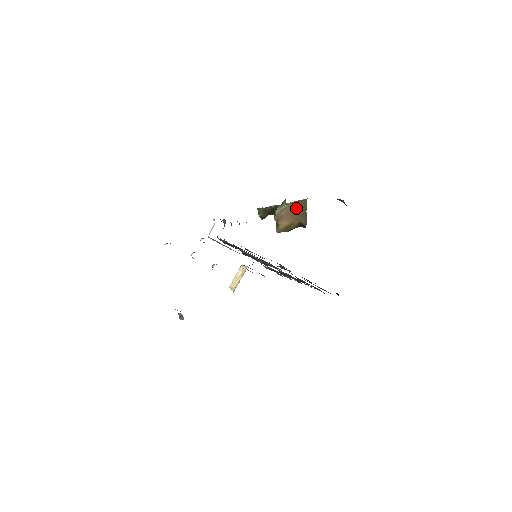
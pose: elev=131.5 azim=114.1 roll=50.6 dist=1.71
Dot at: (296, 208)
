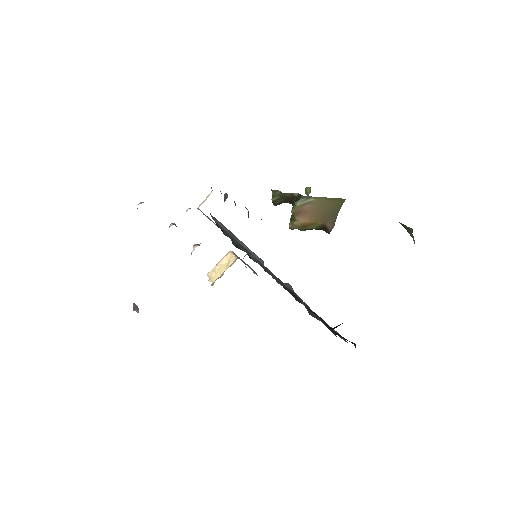
Dot at: (326, 206)
